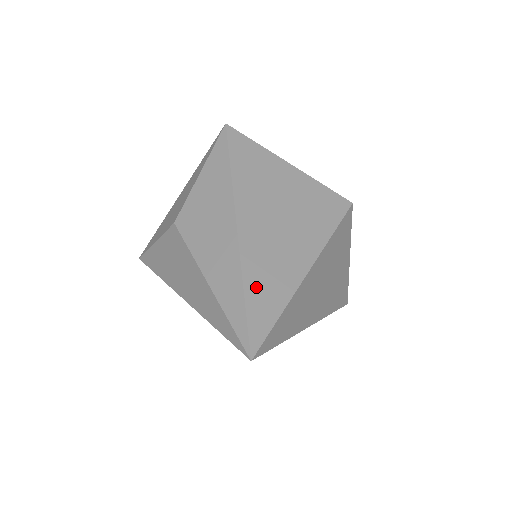
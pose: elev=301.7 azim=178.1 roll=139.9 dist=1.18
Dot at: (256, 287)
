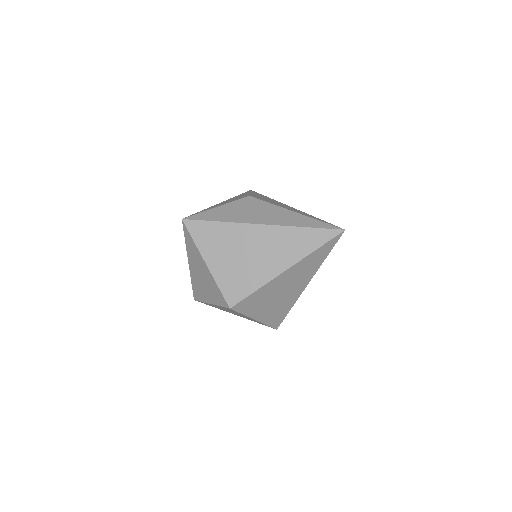
Dot at: occluded
